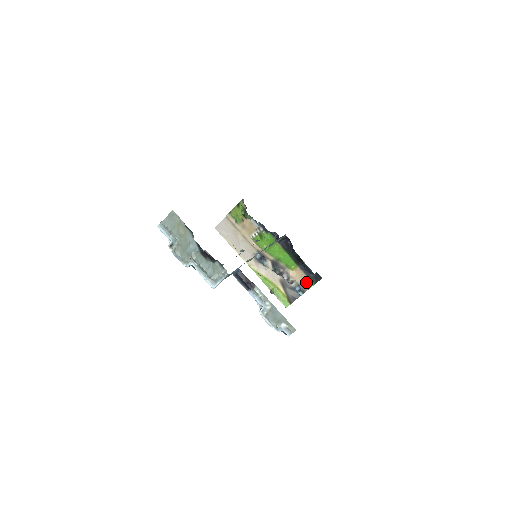
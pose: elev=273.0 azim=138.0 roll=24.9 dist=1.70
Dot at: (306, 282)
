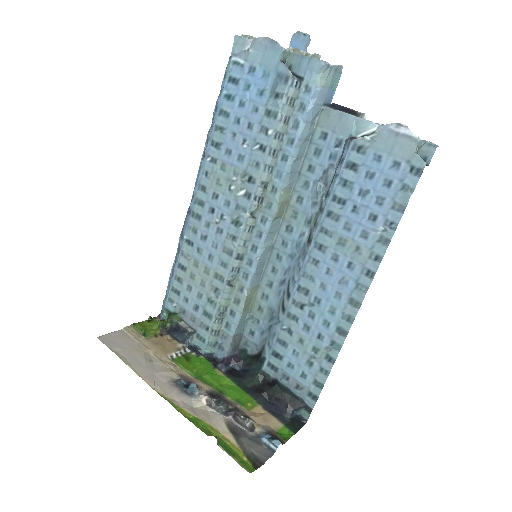
Dot at: (278, 430)
